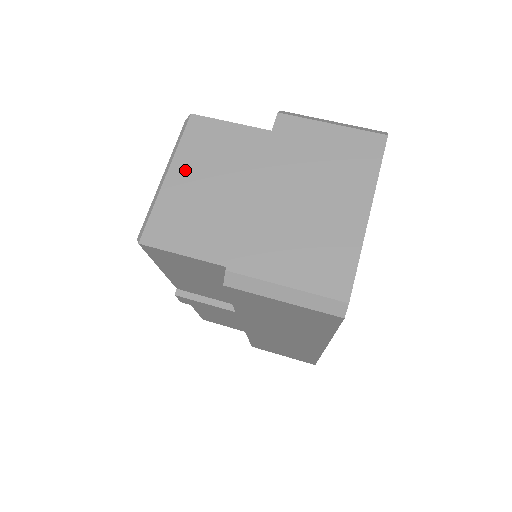
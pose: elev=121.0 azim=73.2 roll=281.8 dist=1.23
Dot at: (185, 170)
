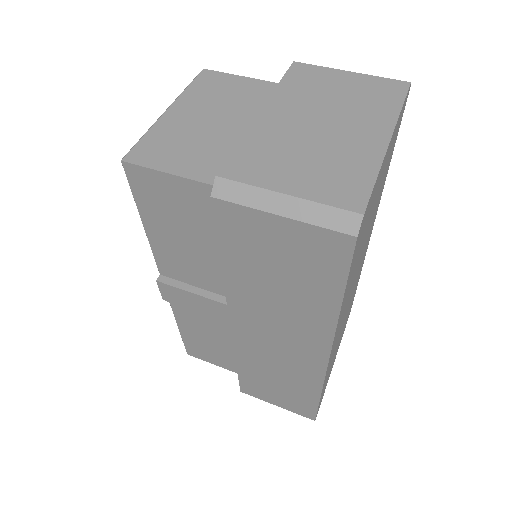
Dot at: (188, 107)
